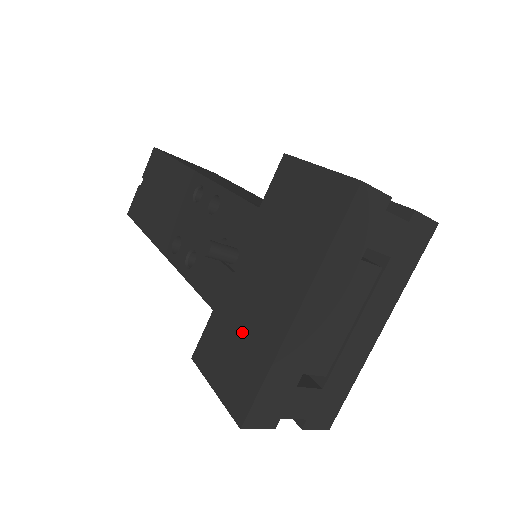
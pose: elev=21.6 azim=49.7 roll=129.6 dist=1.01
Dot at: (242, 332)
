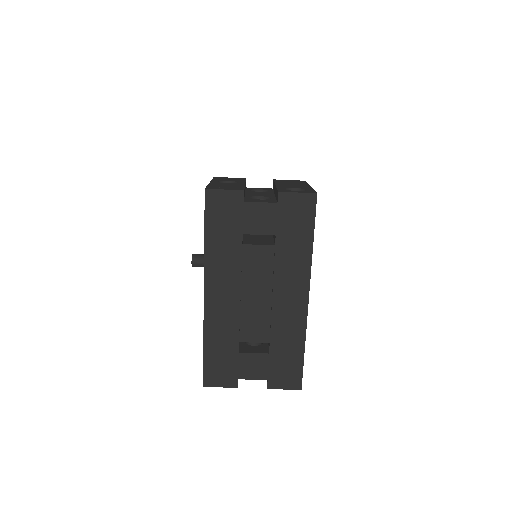
Dot at: occluded
